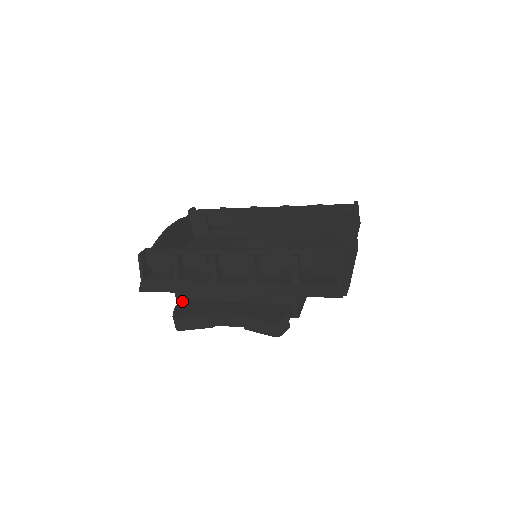
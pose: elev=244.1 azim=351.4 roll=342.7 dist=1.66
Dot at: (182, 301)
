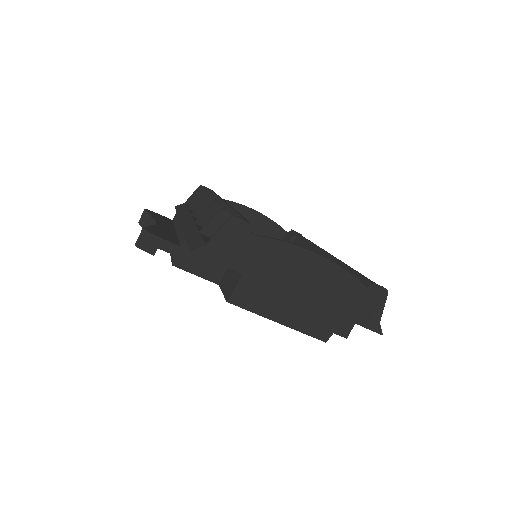
Dot at: occluded
